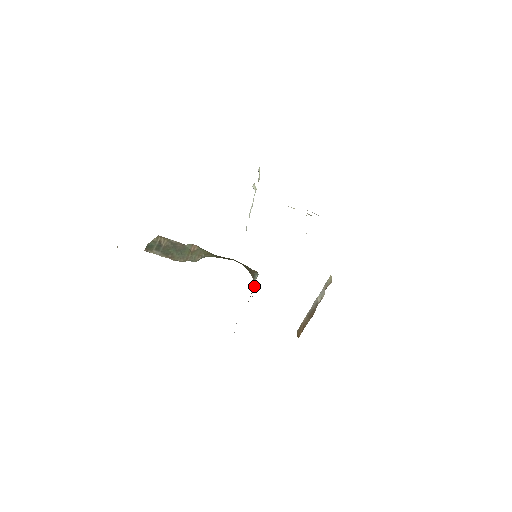
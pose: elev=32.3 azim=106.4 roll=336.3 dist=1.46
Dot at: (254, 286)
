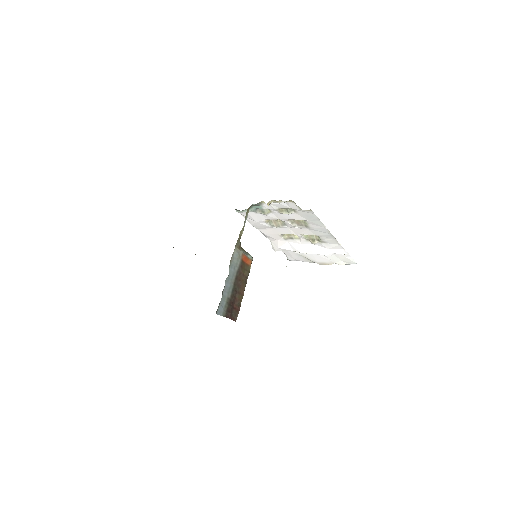
Dot at: (240, 249)
